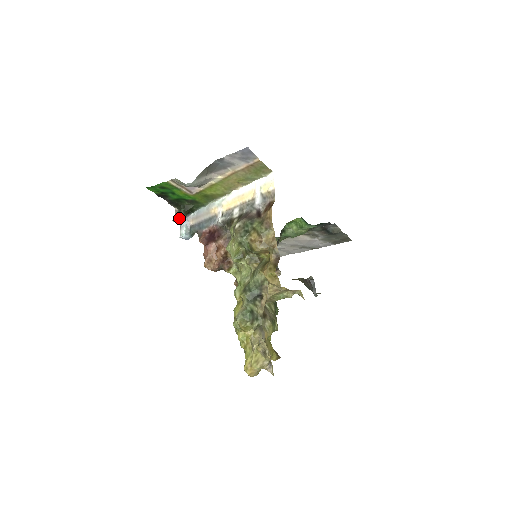
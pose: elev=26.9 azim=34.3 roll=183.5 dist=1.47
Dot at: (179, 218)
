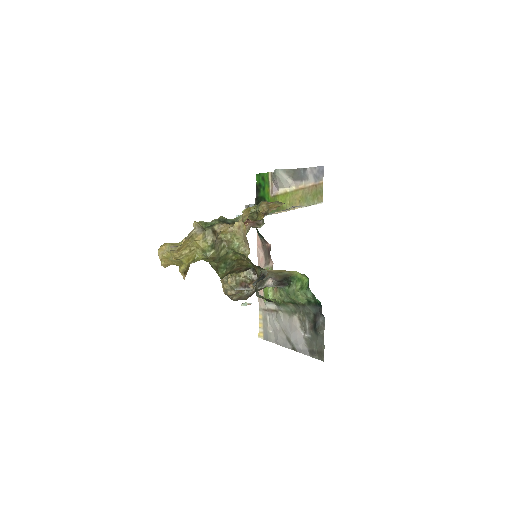
Dot at: (250, 204)
